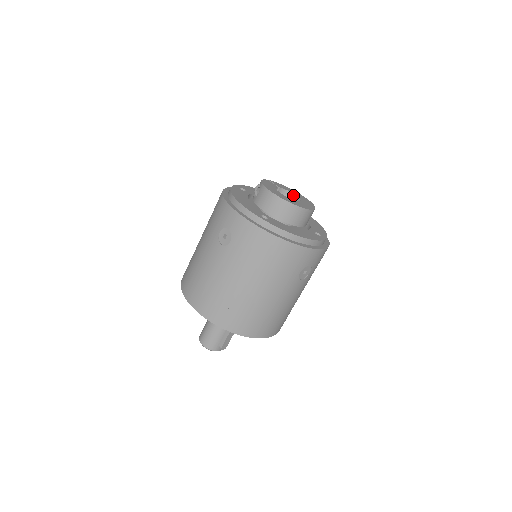
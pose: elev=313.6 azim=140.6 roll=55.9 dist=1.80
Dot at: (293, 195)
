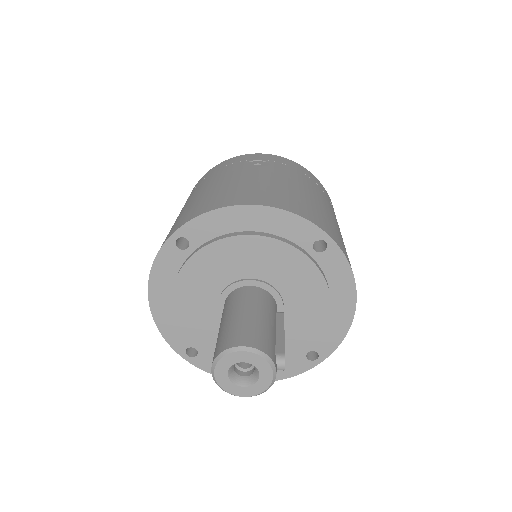
Dot at: occluded
